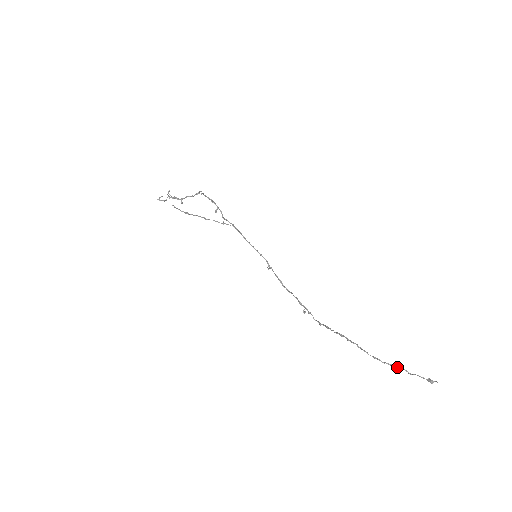
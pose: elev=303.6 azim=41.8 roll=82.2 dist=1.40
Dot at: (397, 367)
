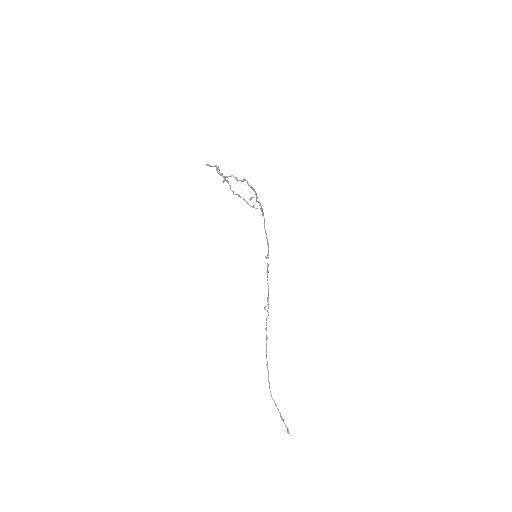
Dot at: occluded
